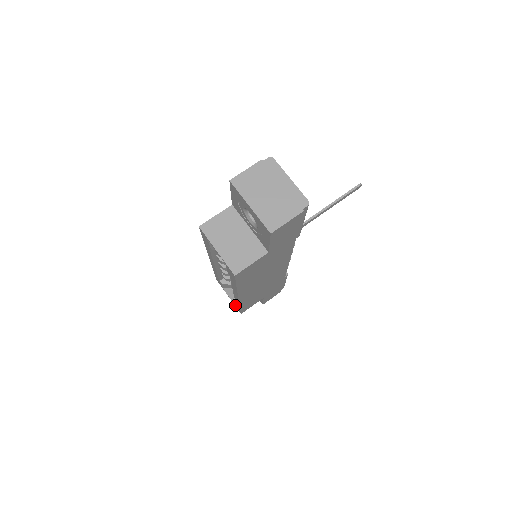
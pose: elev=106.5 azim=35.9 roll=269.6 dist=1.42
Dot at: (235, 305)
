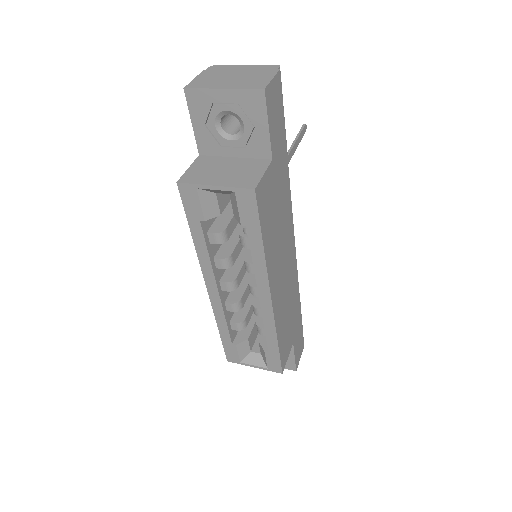
Dot at: (268, 365)
